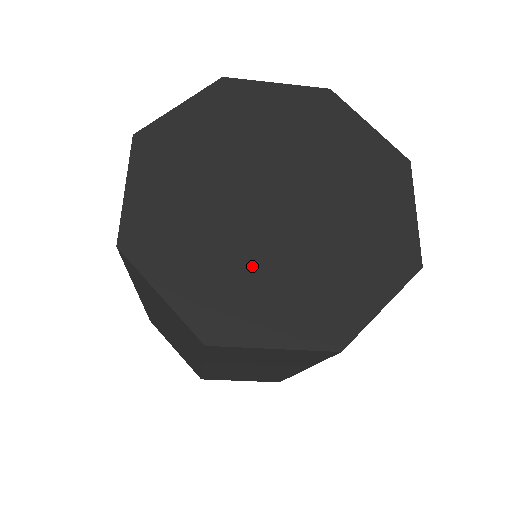
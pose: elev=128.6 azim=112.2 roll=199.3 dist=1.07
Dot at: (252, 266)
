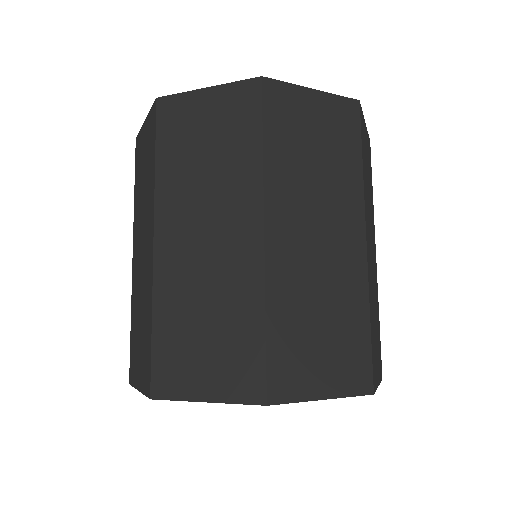
Dot at: occluded
